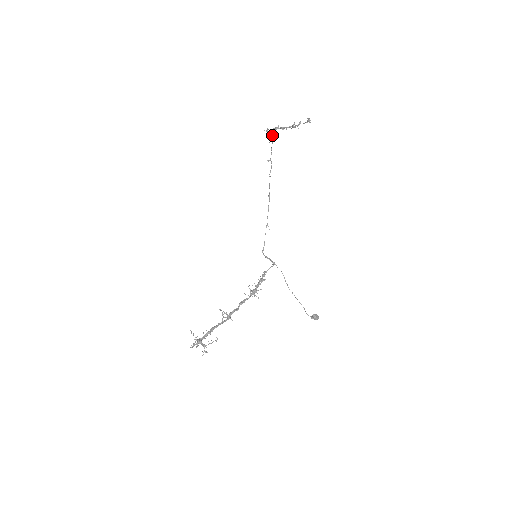
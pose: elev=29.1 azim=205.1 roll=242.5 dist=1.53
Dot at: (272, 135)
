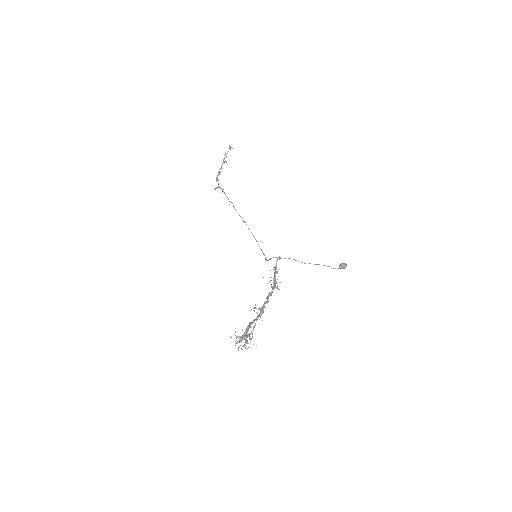
Dot at: (220, 187)
